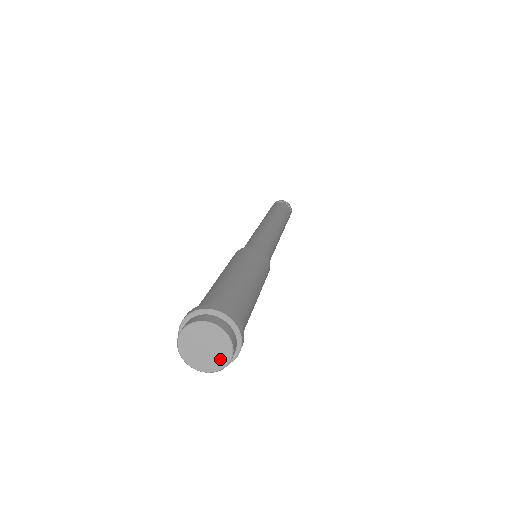
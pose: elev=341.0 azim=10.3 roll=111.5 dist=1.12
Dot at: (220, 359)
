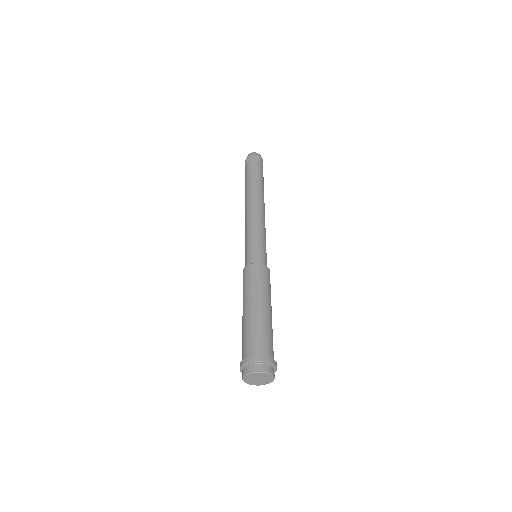
Dot at: (267, 381)
